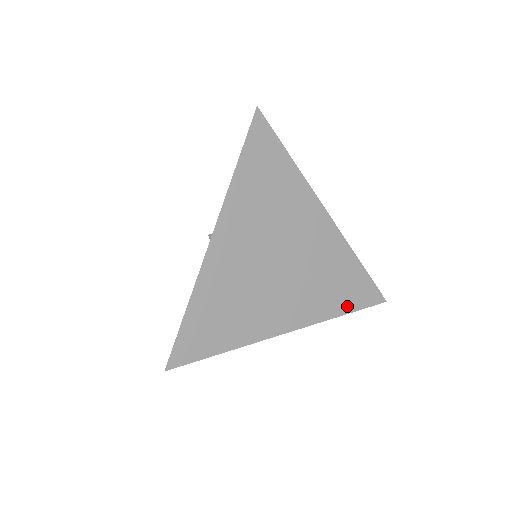
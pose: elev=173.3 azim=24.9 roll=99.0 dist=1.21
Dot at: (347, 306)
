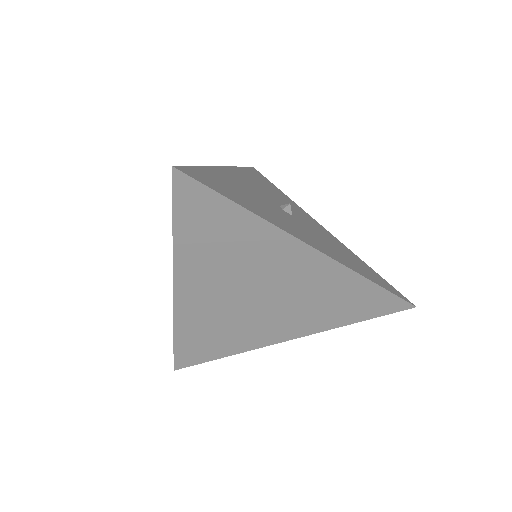
Dot at: (357, 317)
